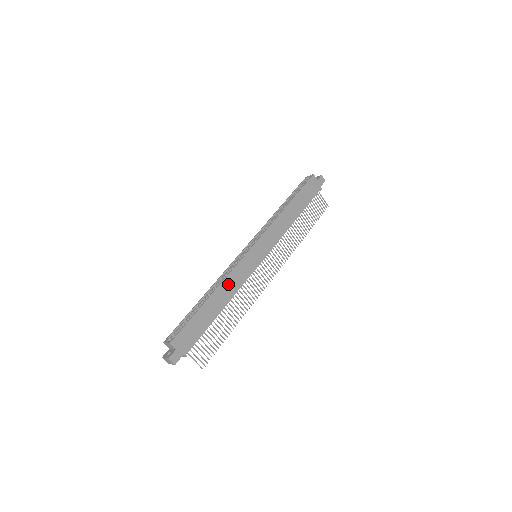
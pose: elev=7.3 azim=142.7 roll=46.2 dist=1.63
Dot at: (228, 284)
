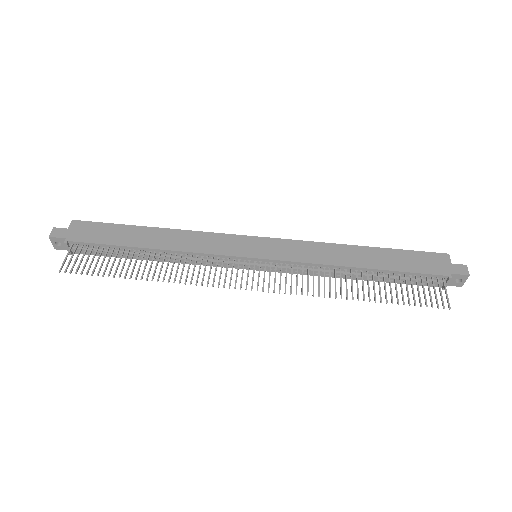
Dot at: (186, 237)
